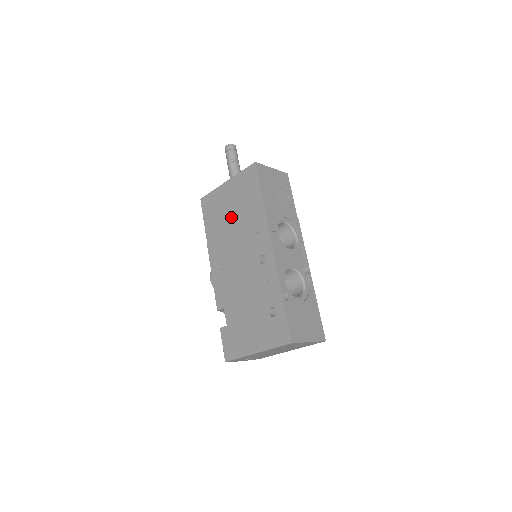
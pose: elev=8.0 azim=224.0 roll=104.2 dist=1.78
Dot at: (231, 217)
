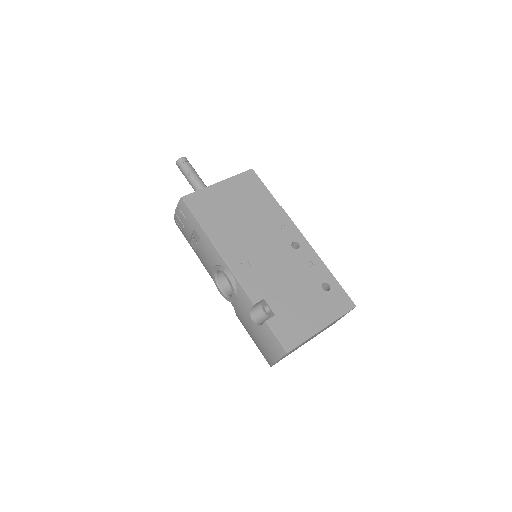
Dot at: (239, 213)
